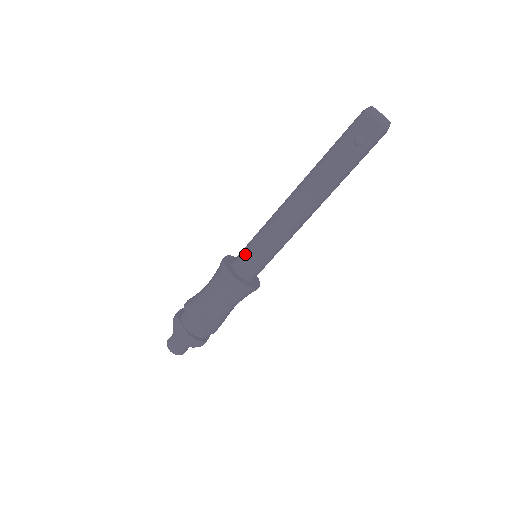
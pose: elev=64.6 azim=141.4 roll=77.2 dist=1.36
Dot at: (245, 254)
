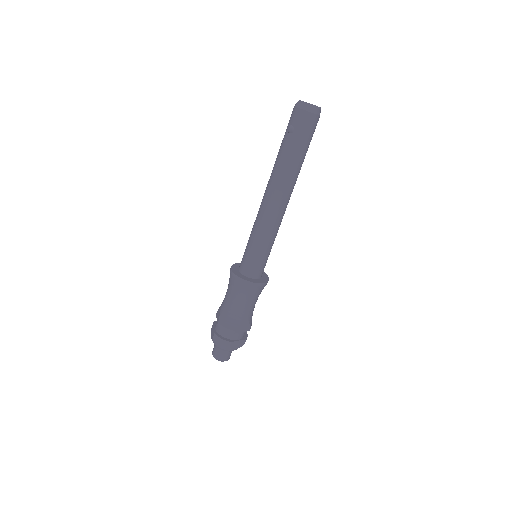
Dot at: (244, 254)
